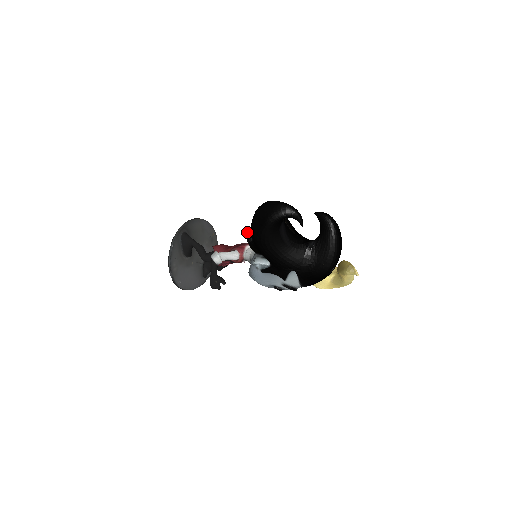
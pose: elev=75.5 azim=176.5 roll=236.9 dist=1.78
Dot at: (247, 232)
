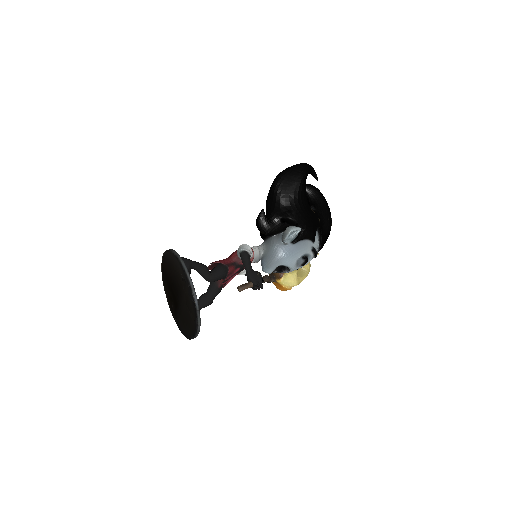
Dot at: (262, 215)
